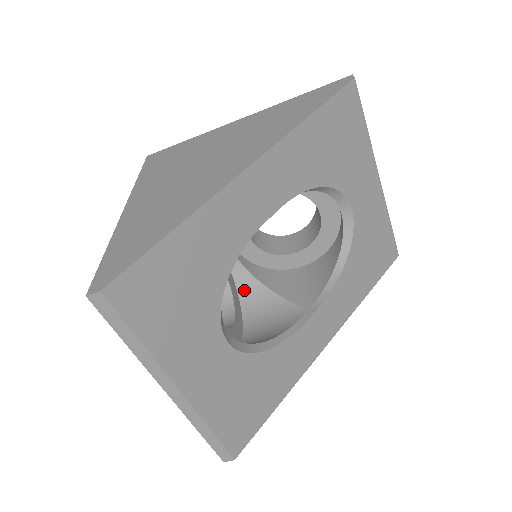
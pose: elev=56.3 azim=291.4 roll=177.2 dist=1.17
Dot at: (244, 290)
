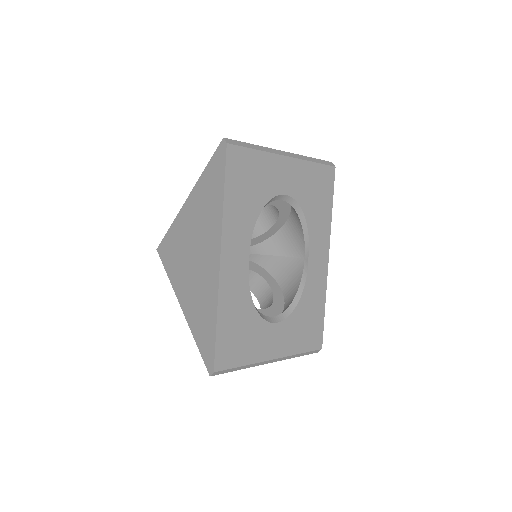
Dot at: (264, 264)
